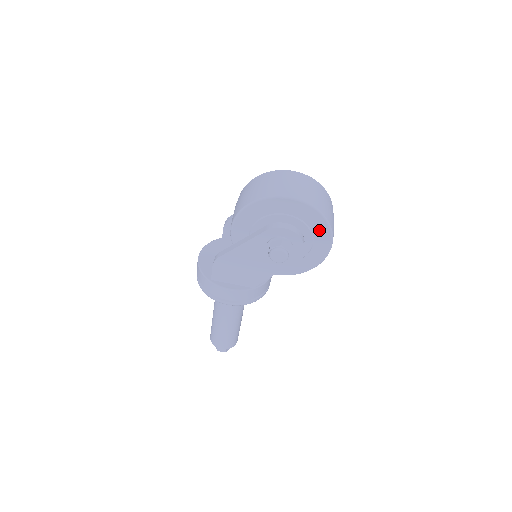
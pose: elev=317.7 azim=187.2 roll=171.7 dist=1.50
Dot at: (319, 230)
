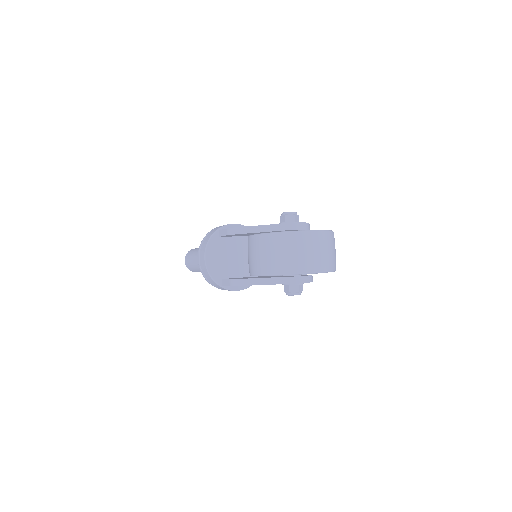
Dot at: occluded
